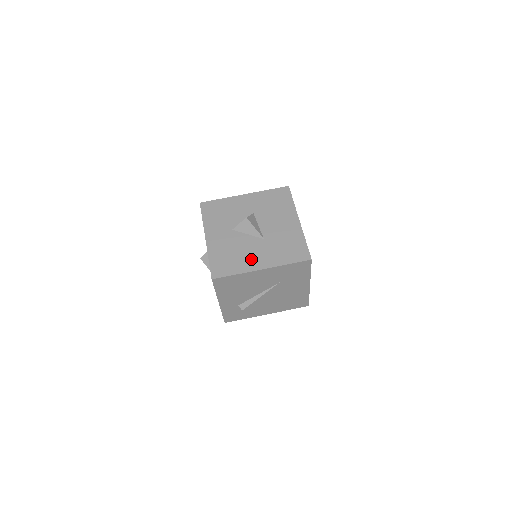
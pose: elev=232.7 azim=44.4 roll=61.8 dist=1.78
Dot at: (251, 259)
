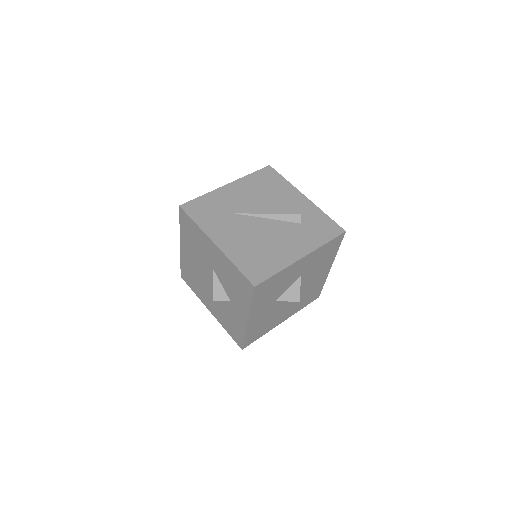
Dot at: (279, 319)
